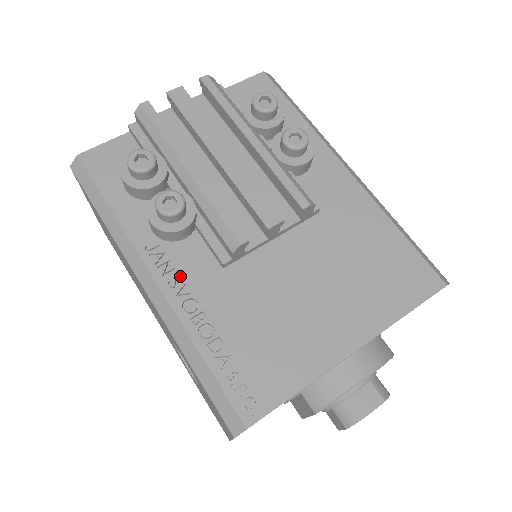
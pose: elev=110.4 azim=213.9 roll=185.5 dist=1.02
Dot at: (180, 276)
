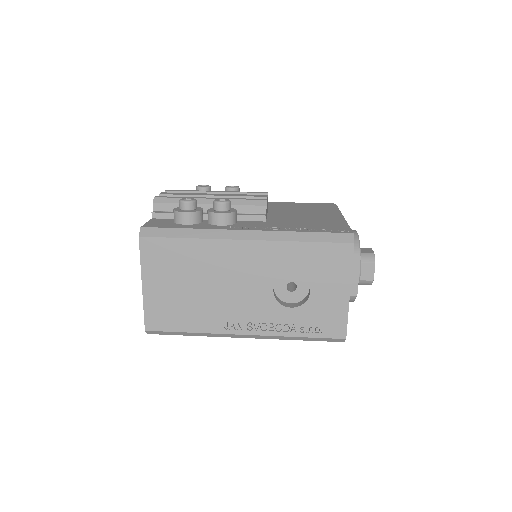
Dot at: (255, 227)
